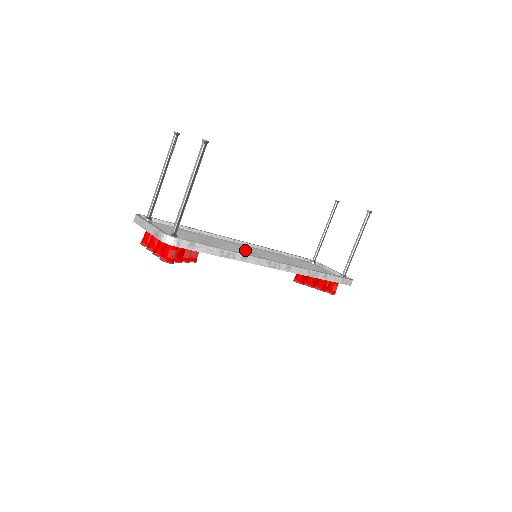
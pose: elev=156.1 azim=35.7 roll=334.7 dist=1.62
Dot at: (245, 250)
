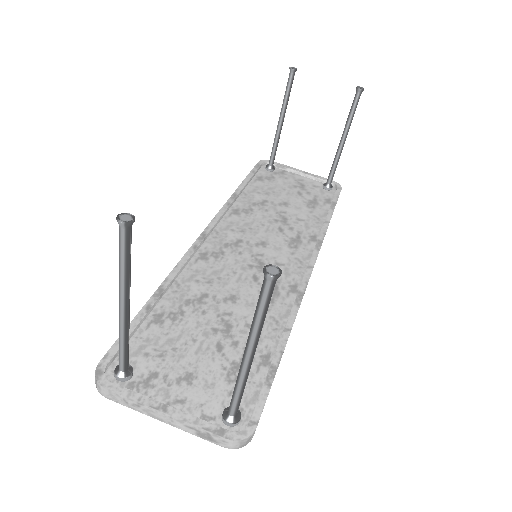
Dot at: (247, 265)
